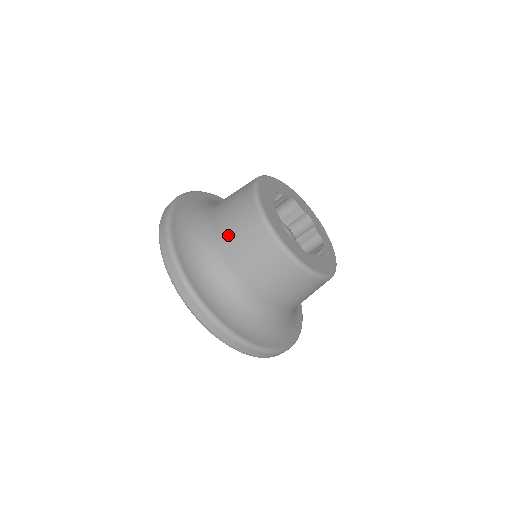
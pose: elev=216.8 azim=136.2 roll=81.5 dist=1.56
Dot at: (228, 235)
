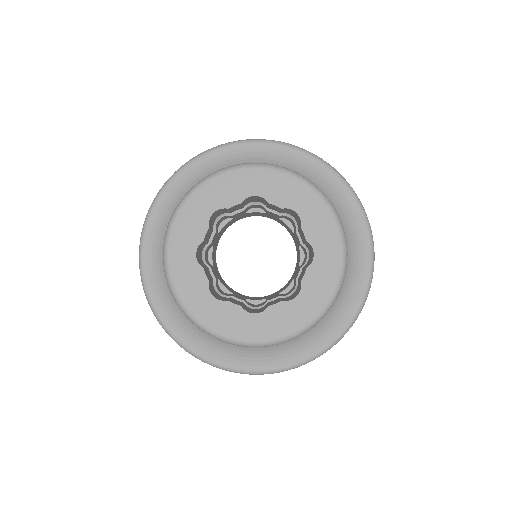
Dot at: occluded
